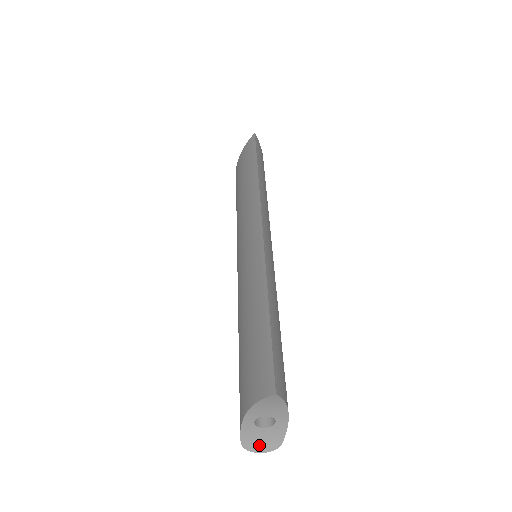
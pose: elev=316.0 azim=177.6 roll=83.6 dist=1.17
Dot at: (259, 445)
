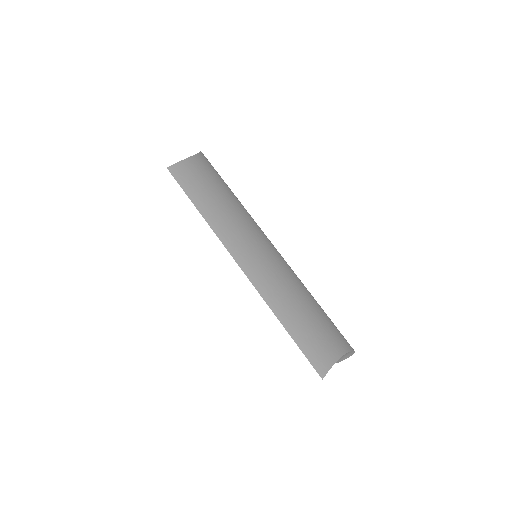
Dot at: (346, 357)
